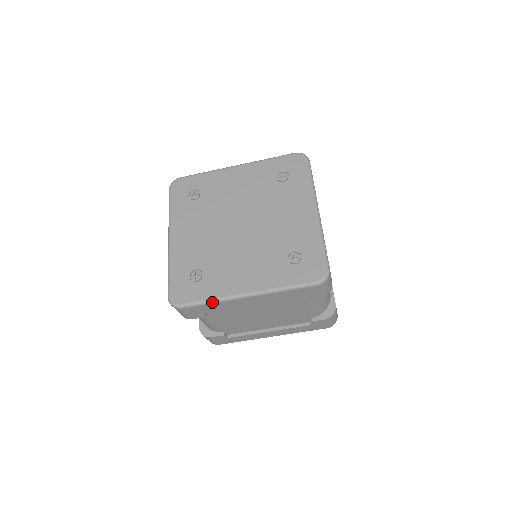
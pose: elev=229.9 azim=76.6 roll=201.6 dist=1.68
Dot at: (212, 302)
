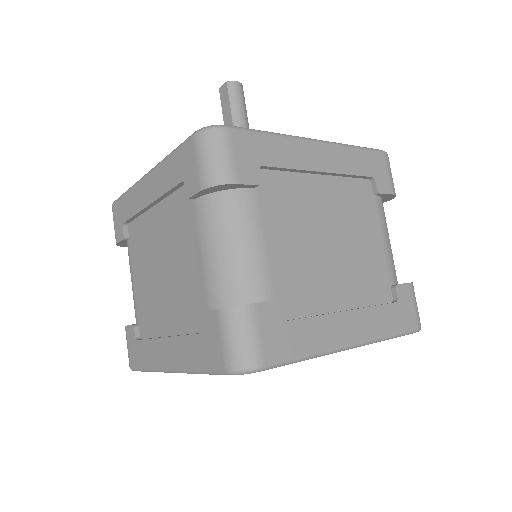
Dot at: occluded
